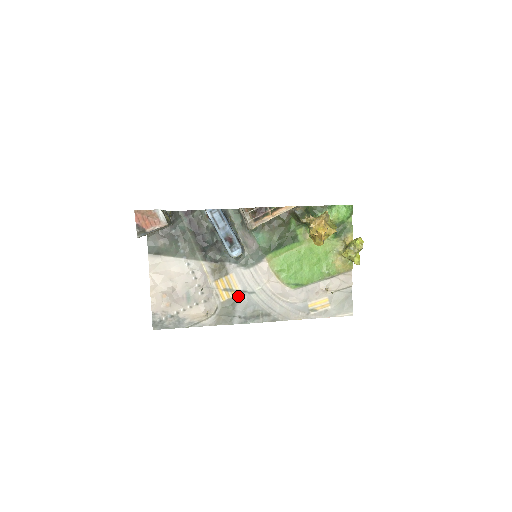
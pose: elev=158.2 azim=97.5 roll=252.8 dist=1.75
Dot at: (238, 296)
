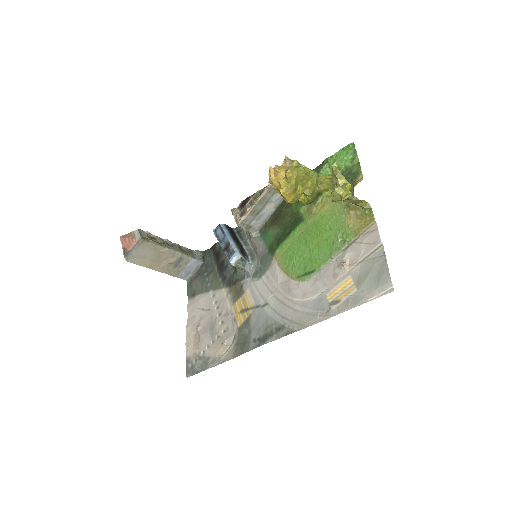
Dot at: (252, 314)
